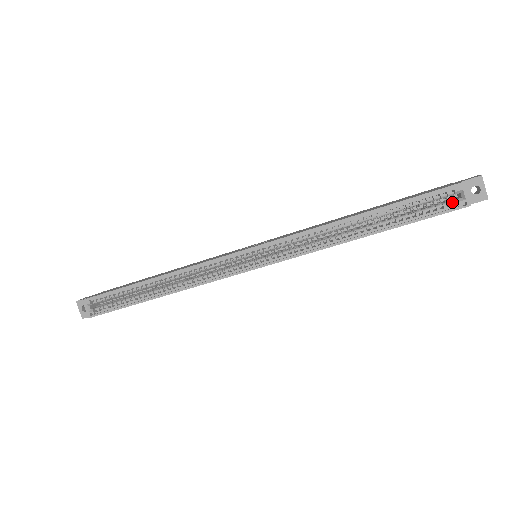
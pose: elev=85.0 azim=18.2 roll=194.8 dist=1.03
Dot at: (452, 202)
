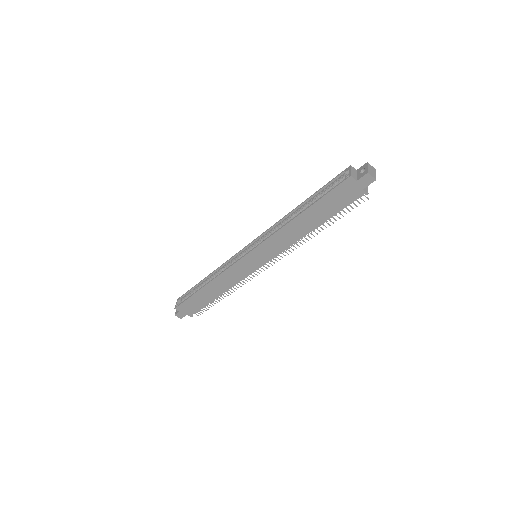
Dot at: (344, 179)
